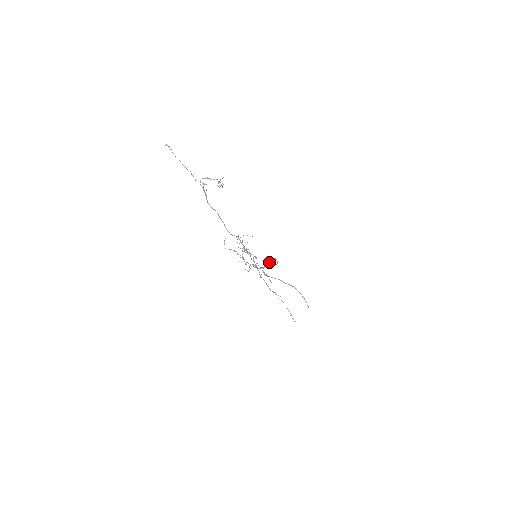
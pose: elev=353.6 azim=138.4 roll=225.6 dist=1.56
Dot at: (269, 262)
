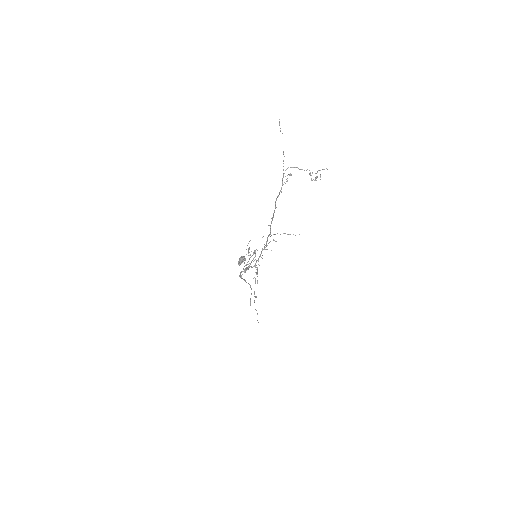
Dot at: (243, 261)
